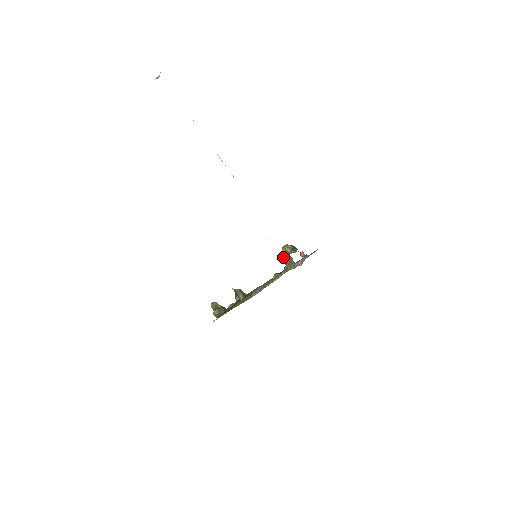
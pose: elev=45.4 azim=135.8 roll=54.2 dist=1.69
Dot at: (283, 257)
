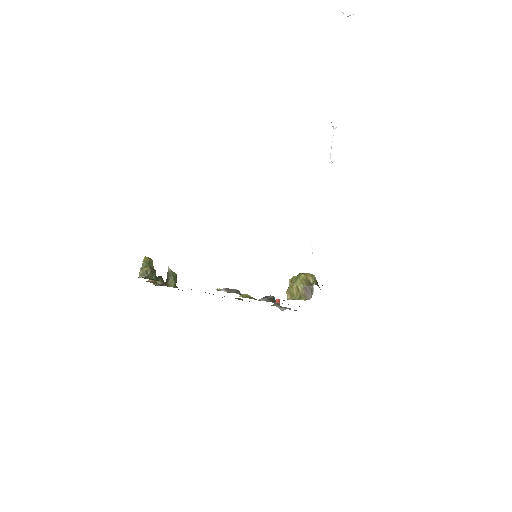
Dot at: (301, 282)
